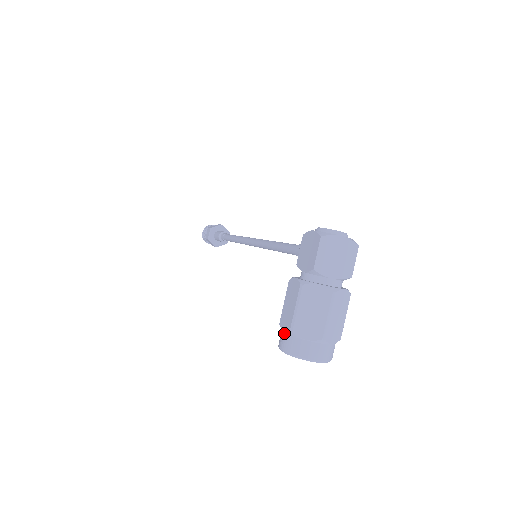
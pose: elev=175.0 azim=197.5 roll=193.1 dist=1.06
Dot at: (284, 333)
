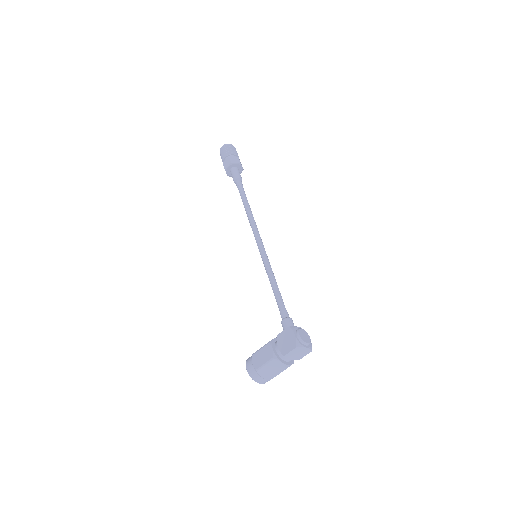
Dot at: (252, 365)
